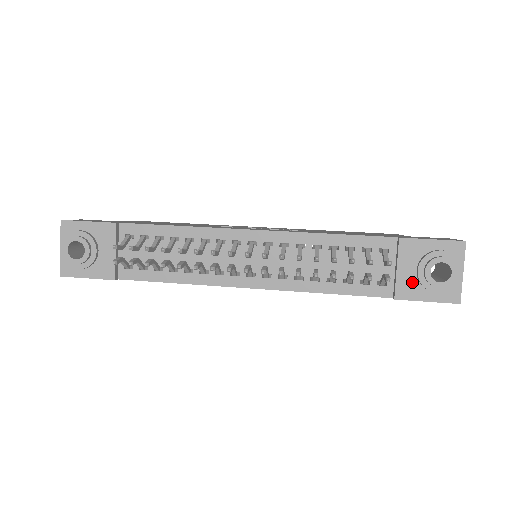
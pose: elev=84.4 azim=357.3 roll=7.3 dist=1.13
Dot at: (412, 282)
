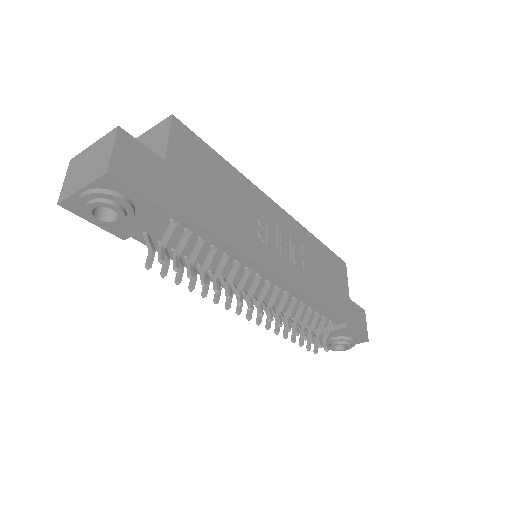
Dot at: occluded
